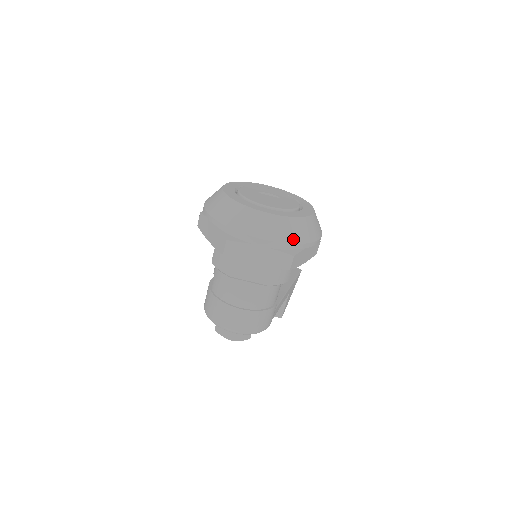
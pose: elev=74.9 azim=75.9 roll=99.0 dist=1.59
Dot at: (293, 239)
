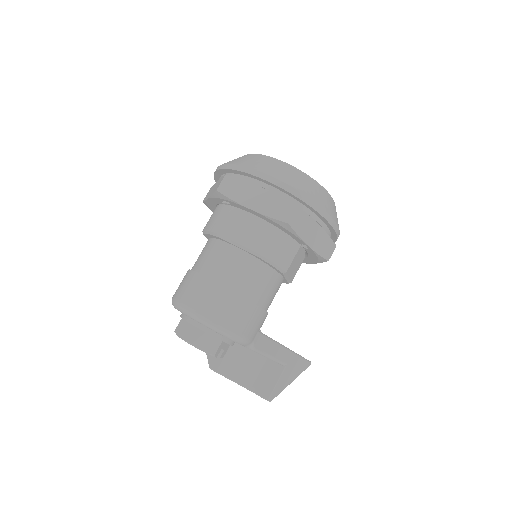
Dot at: (301, 189)
